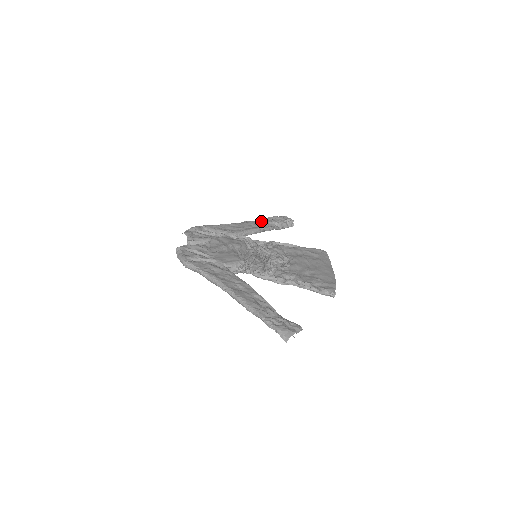
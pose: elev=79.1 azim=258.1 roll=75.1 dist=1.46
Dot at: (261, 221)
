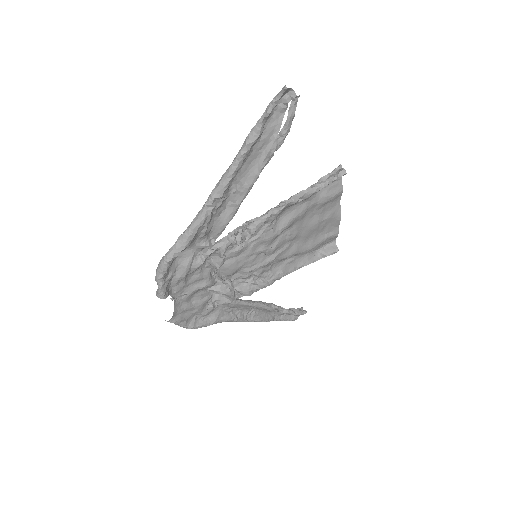
Dot at: (264, 314)
